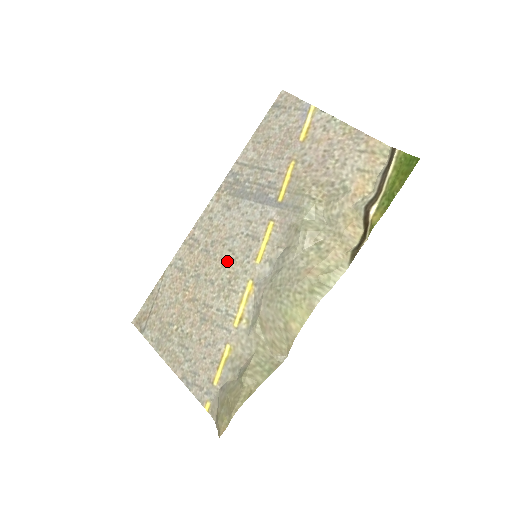
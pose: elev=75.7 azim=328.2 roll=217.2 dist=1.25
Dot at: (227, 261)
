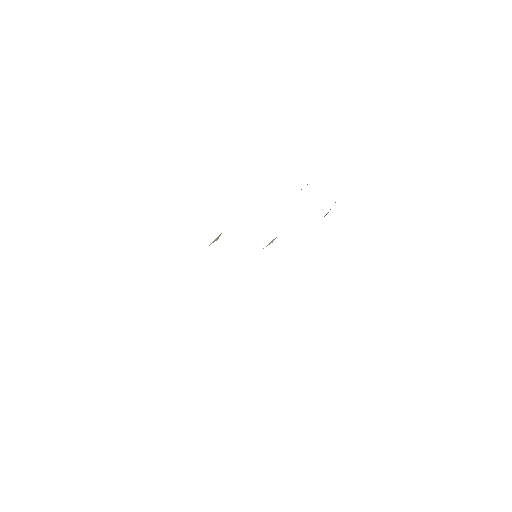
Dot at: occluded
